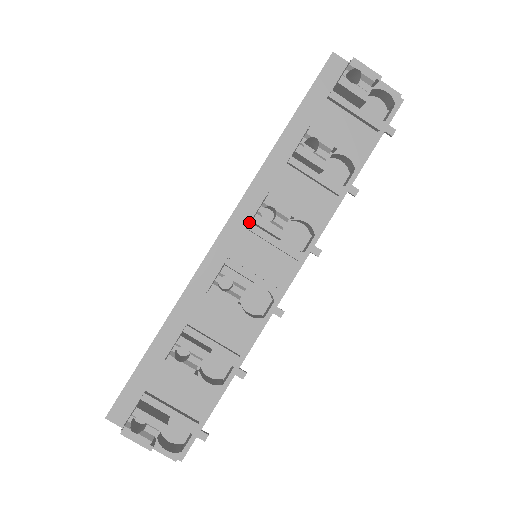
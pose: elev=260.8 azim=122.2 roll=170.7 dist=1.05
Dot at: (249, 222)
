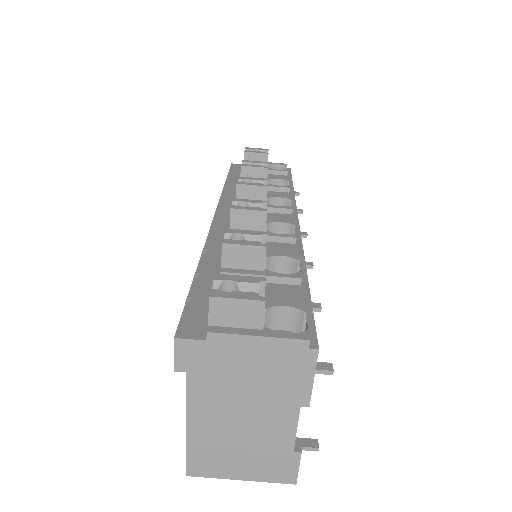
Dot at: occluded
